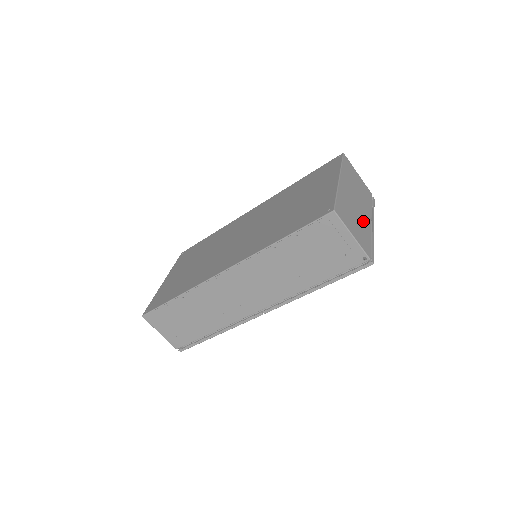
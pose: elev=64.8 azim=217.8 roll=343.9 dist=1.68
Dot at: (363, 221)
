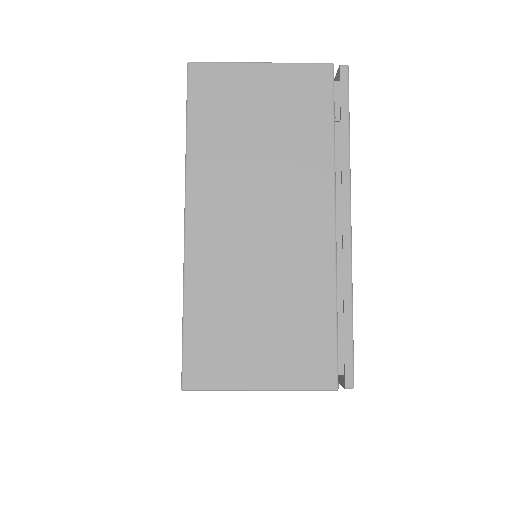
Dot at: (297, 267)
